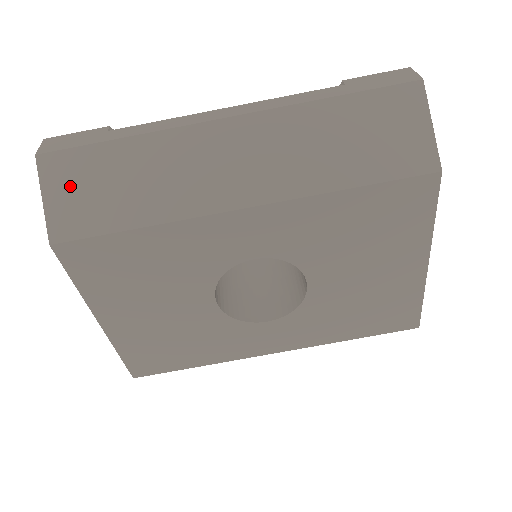
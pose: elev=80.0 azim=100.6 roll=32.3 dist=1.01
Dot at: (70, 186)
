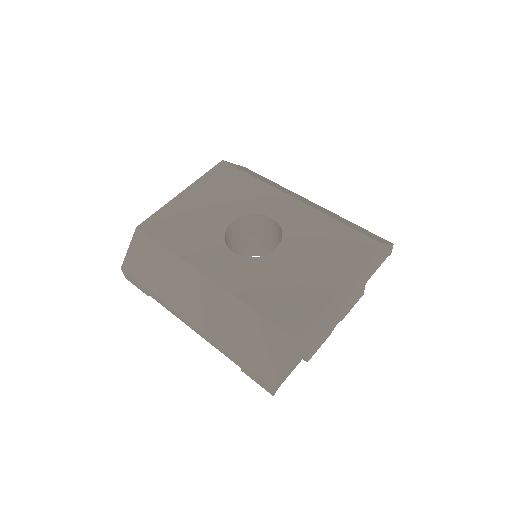
Dot at: occluded
